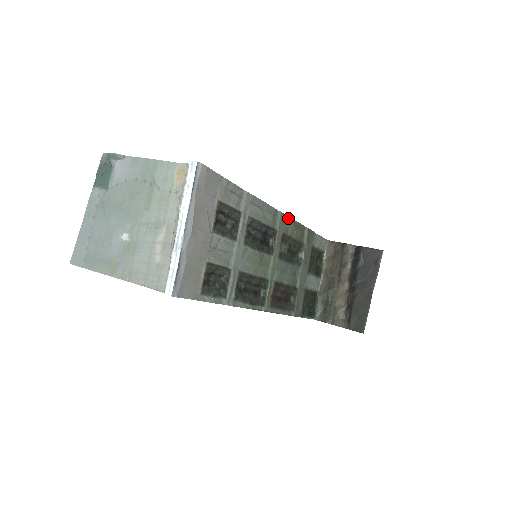
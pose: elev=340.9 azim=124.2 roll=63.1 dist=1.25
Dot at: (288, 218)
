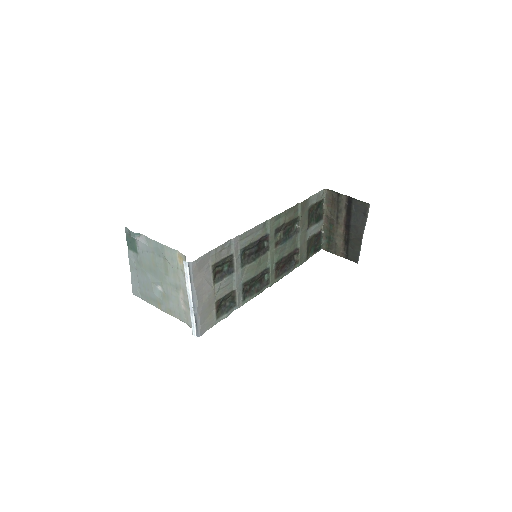
Dot at: (278, 216)
